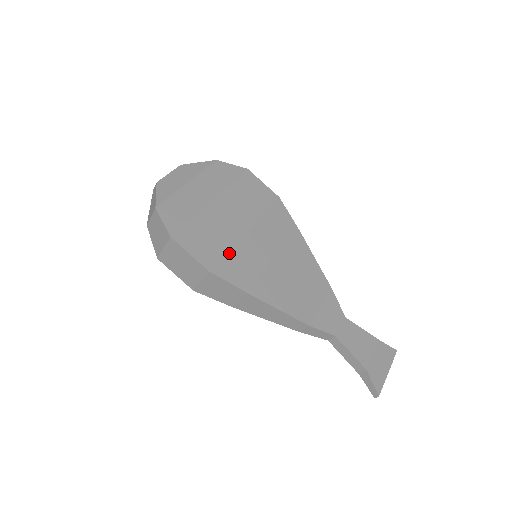
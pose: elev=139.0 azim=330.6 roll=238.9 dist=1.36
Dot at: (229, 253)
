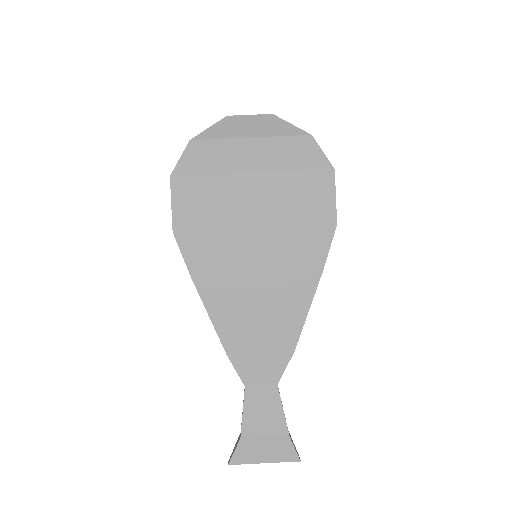
Dot at: (210, 232)
